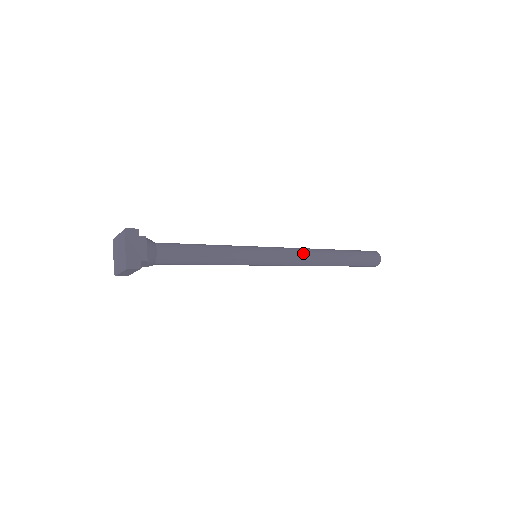
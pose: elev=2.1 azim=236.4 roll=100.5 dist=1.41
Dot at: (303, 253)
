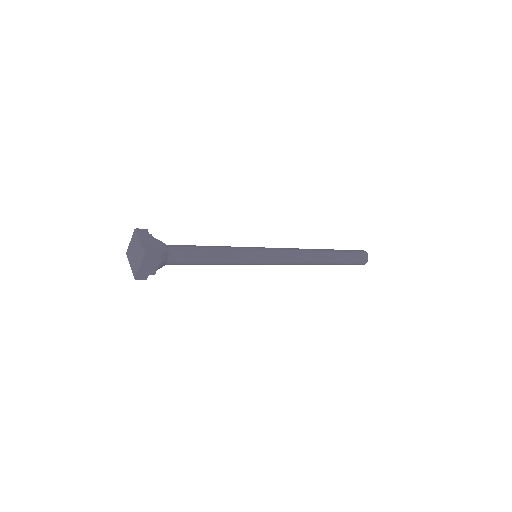
Dot at: (298, 261)
